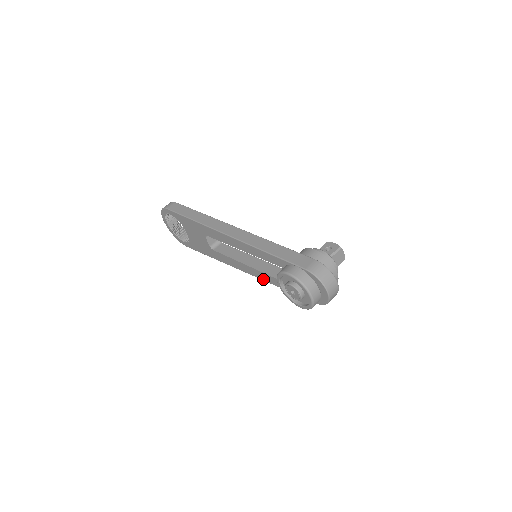
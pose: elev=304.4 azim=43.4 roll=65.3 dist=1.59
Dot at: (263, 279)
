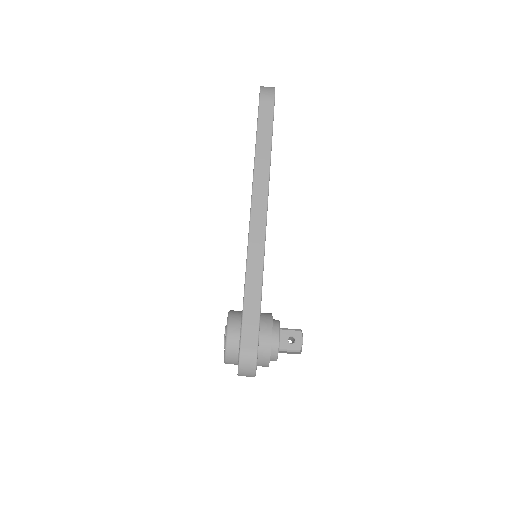
Dot at: occluded
